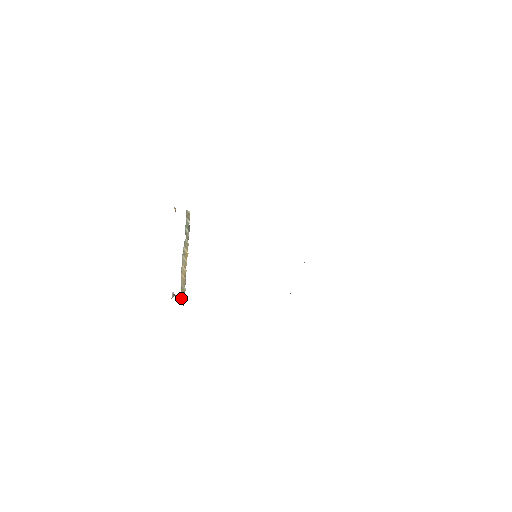
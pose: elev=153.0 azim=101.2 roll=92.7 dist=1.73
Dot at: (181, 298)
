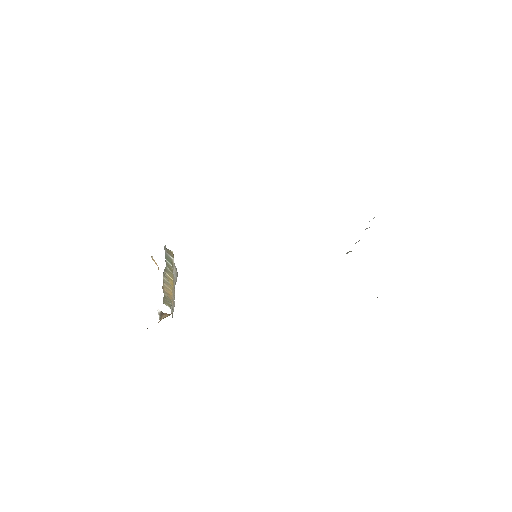
Dot at: (165, 303)
